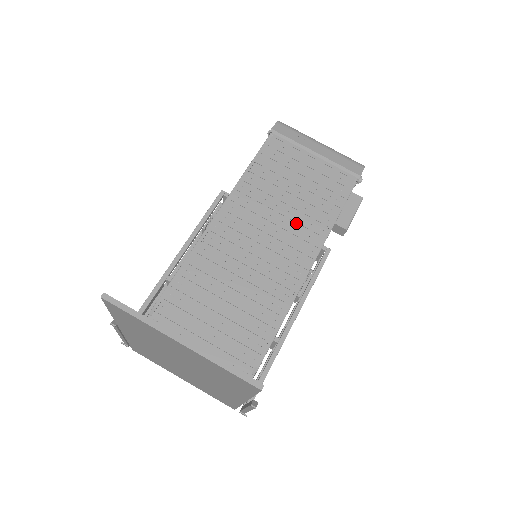
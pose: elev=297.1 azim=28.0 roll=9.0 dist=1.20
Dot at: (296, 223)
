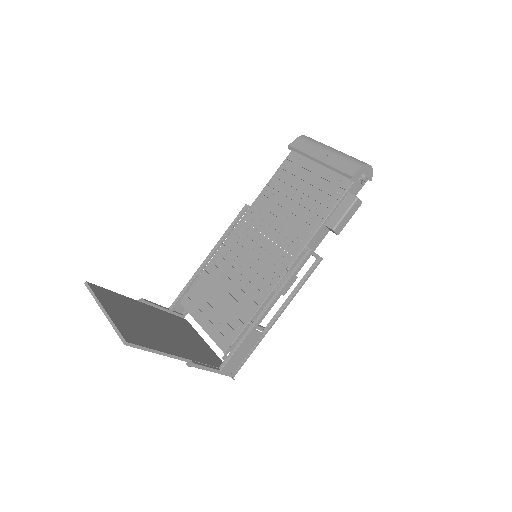
Dot at: (290, 227)
